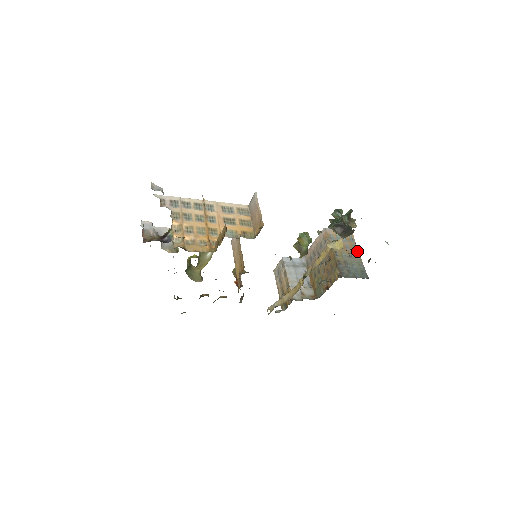
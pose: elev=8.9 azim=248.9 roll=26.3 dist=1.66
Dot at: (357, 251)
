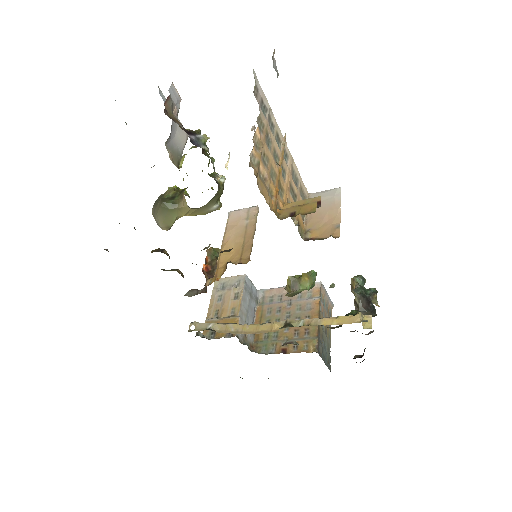
Dot at: (330, 331)
